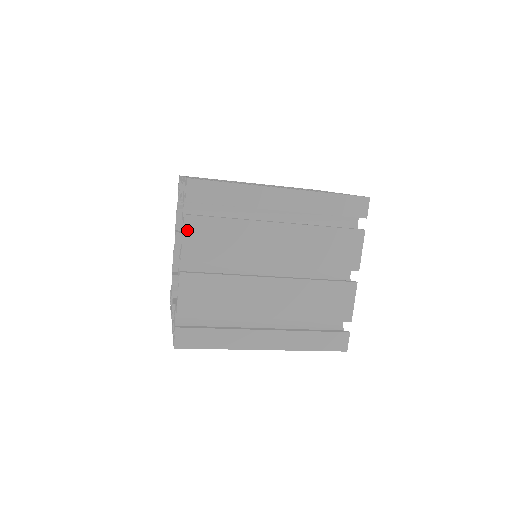
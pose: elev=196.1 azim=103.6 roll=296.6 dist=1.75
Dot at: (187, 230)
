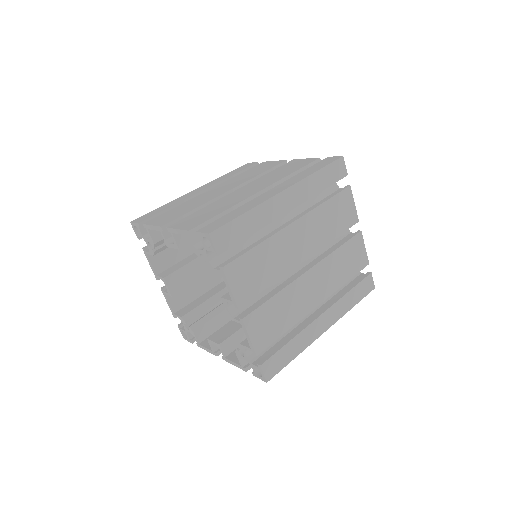
Dot at: occluded
